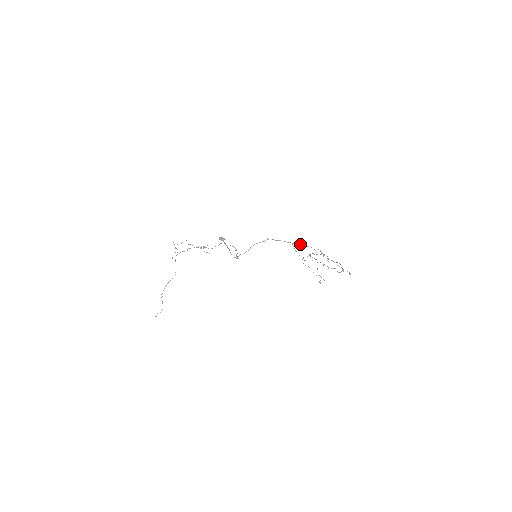
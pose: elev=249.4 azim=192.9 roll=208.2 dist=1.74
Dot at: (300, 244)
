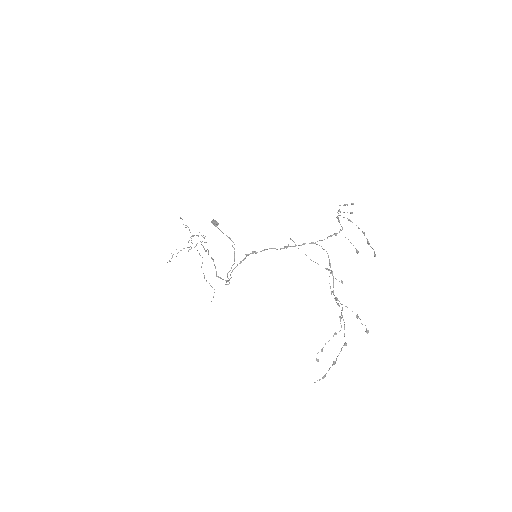
Dot at: occluded
